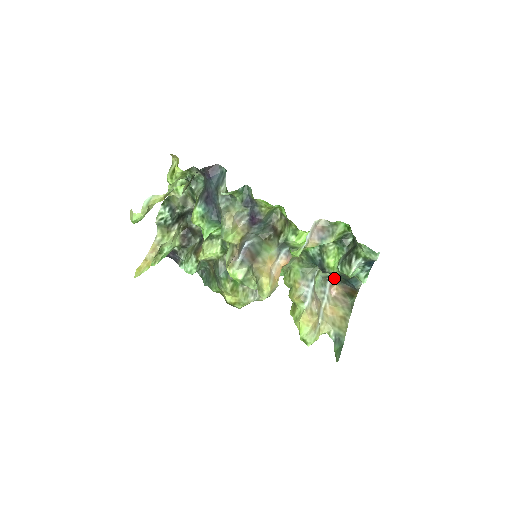
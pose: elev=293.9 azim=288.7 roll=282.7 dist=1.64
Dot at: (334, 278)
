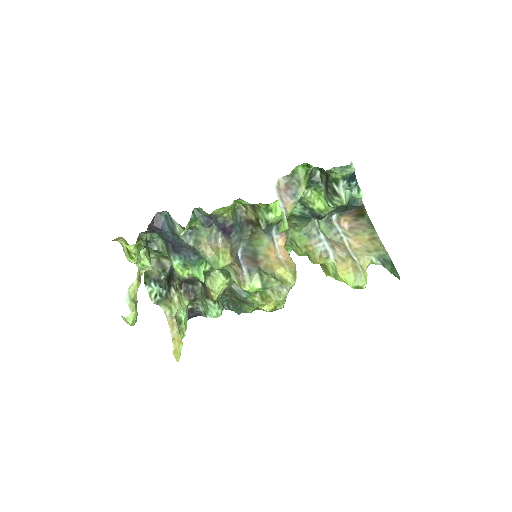
Dot at: (335, 213)
